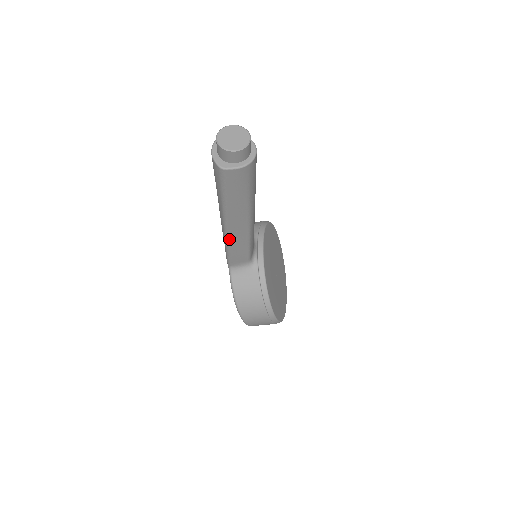
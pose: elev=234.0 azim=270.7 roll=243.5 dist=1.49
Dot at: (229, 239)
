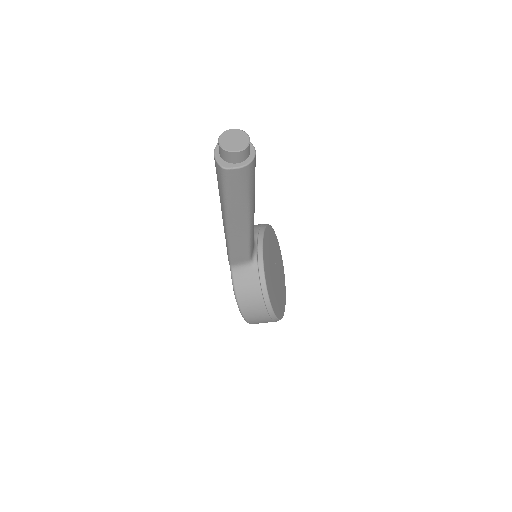
Dot at: (230, 237)
